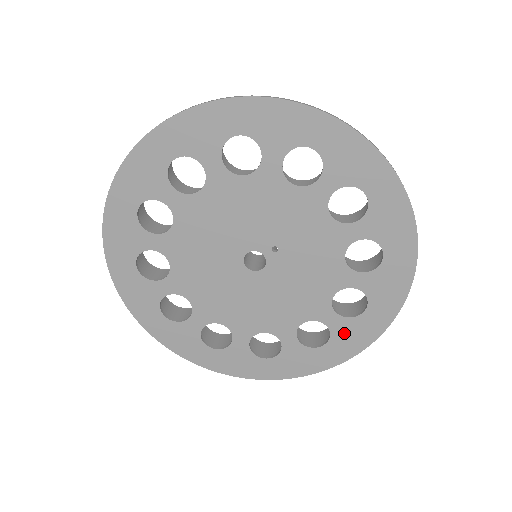
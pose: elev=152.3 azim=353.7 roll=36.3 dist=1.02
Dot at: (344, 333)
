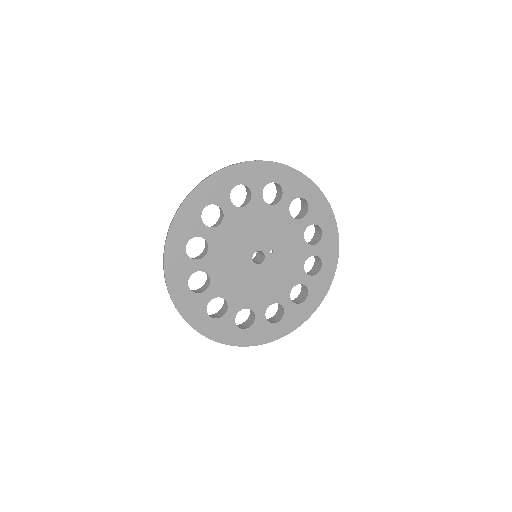
Dot at: (291, 314)
